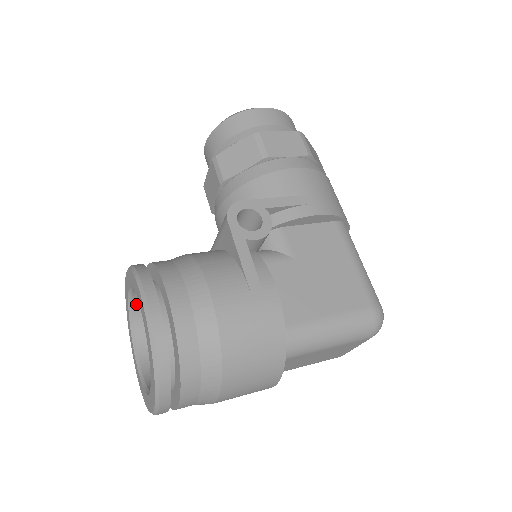
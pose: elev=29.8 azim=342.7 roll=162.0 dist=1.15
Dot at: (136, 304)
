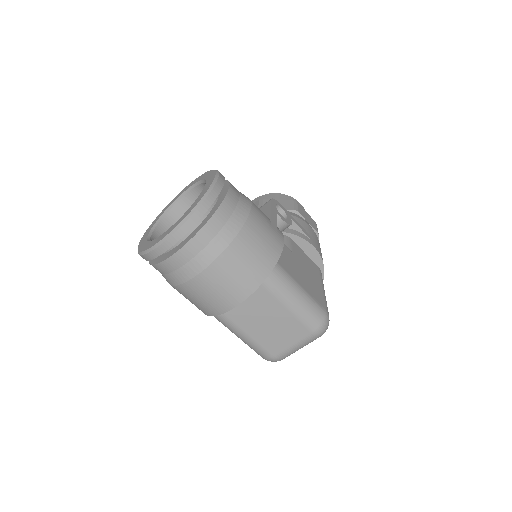
Dot at: (175, 208)
